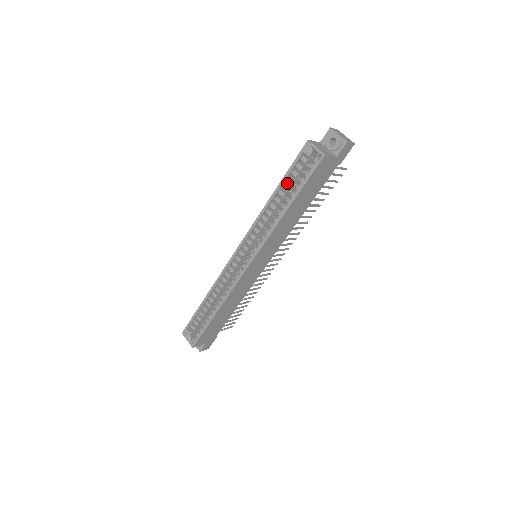
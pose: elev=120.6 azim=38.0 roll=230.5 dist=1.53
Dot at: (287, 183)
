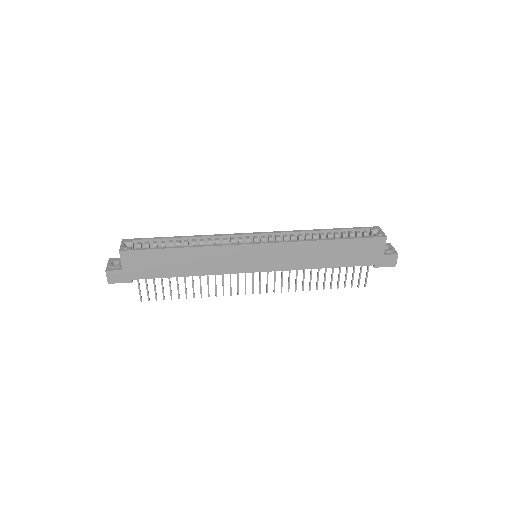
Dot at: occluded
